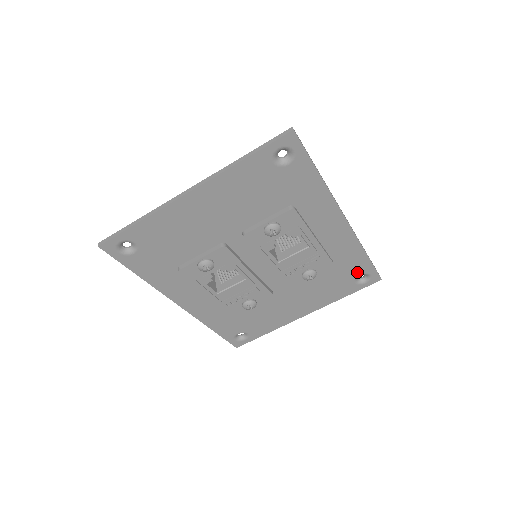
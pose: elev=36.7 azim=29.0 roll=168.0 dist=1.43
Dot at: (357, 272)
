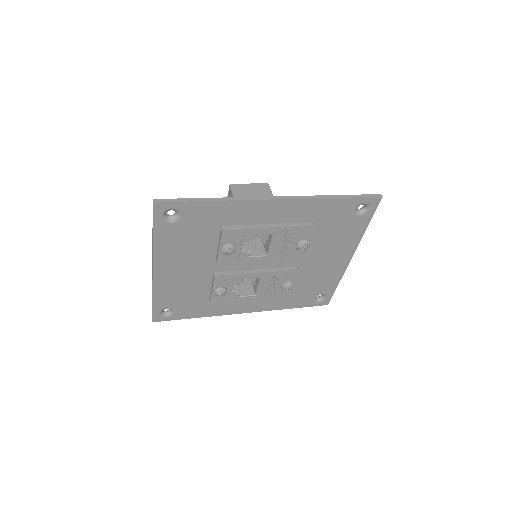
Dot at: (348, 211)
